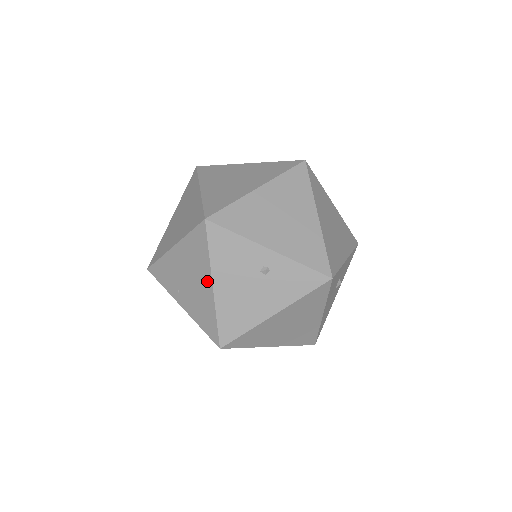
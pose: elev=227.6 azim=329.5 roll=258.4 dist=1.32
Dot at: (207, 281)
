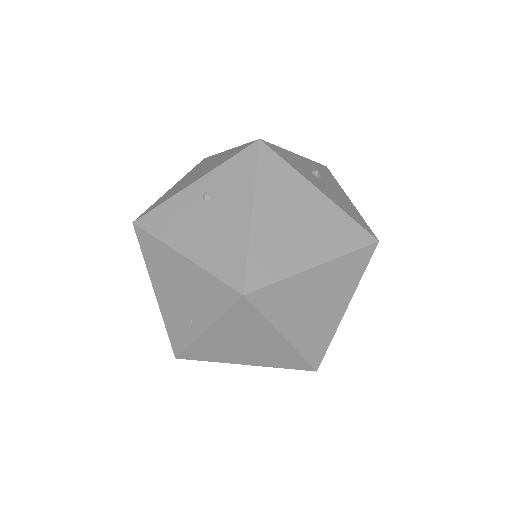
Dot at: (178, 261)
